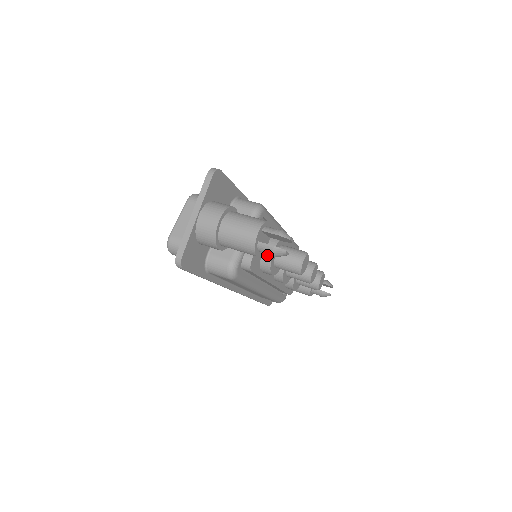
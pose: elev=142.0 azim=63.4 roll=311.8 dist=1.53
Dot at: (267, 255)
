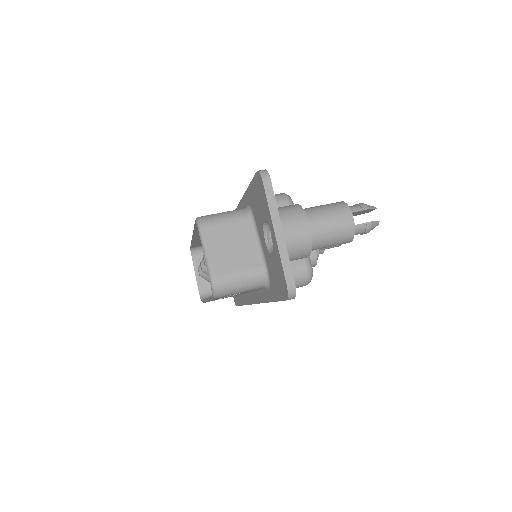
Dot at: occluded
